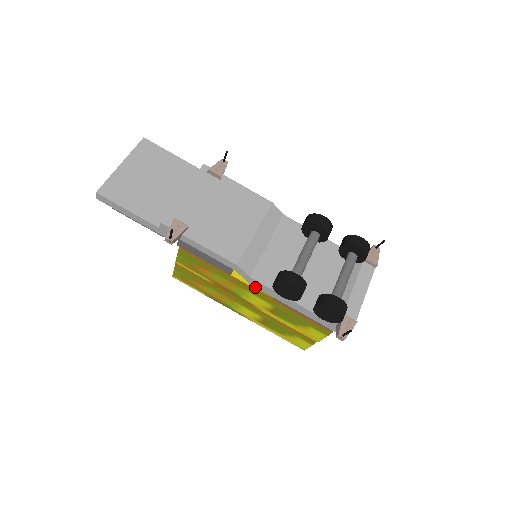
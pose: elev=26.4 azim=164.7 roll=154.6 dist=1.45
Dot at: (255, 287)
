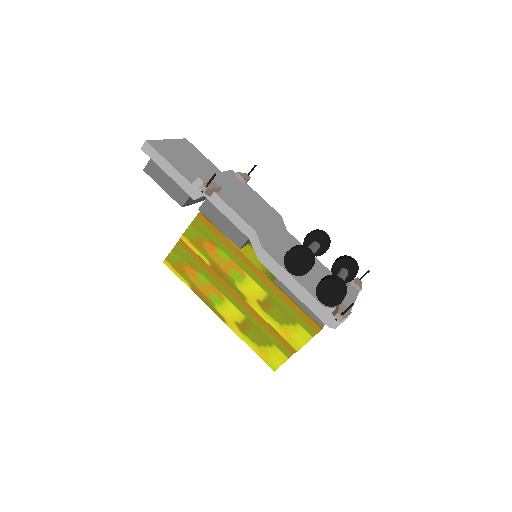
Dot at: (258, 267)
